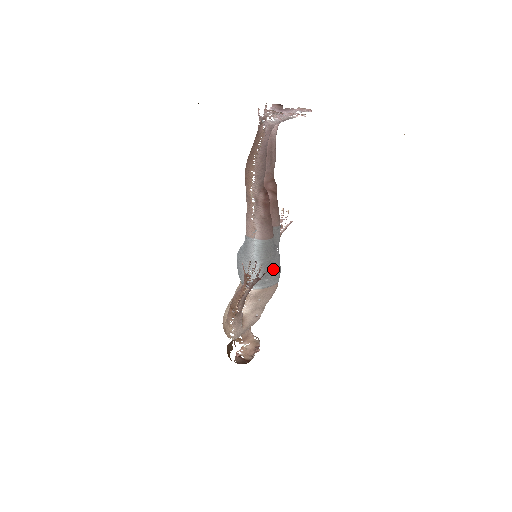
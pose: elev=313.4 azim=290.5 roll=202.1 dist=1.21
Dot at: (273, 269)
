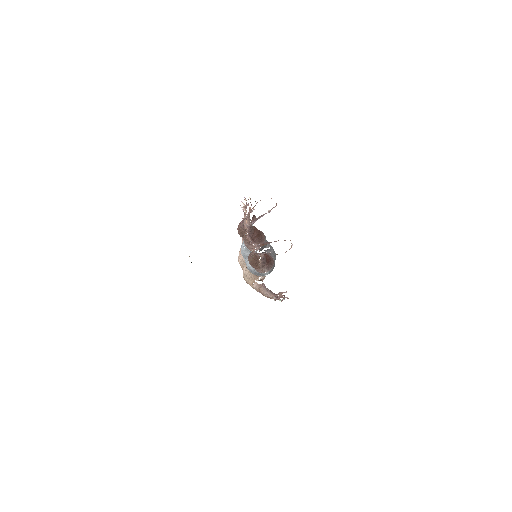
Dot at: occluded
